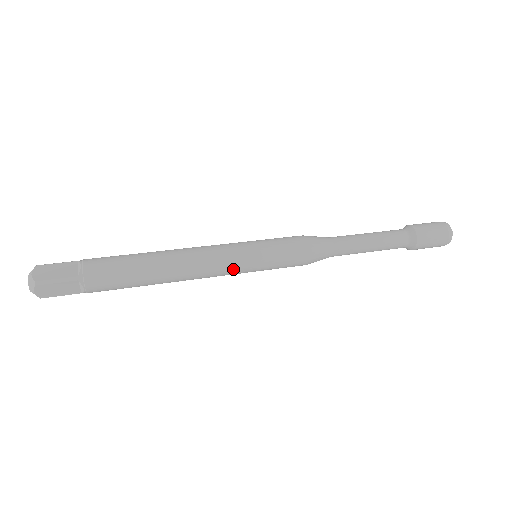
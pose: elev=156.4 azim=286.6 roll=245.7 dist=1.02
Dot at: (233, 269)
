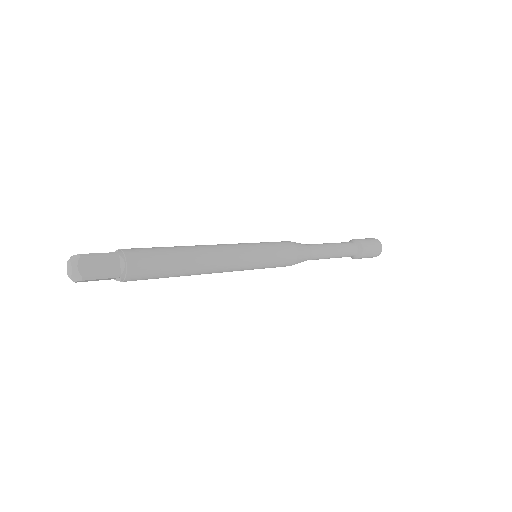
Dot at: (244, 254)
